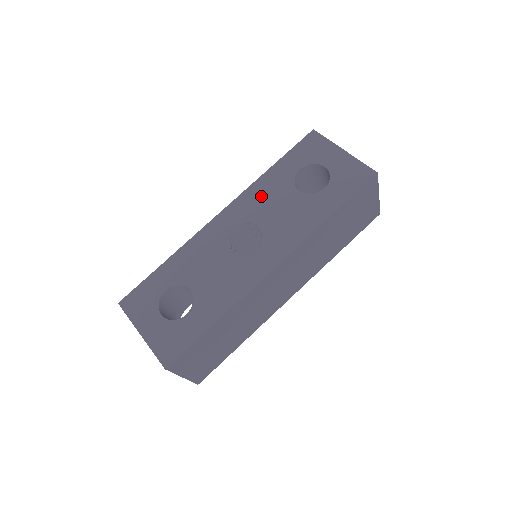
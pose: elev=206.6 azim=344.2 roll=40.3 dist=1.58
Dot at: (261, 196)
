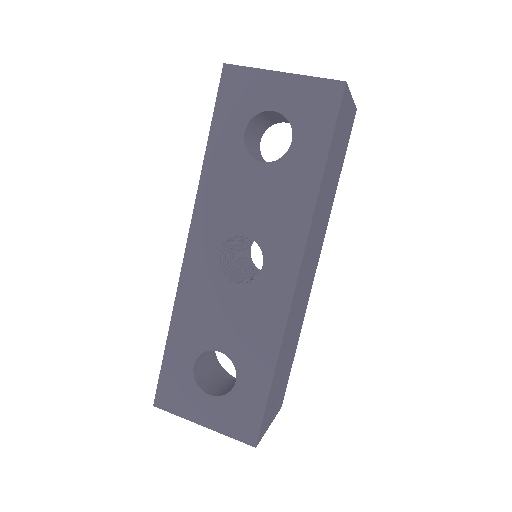
Dot at: (221, 195)
